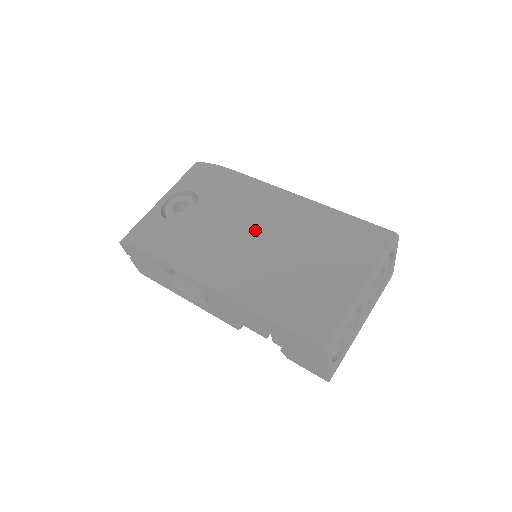
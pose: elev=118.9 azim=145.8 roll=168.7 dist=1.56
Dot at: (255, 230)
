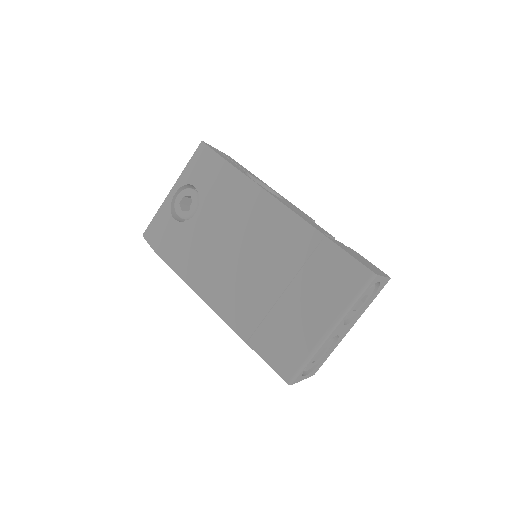
Dot at: (245, 247)
